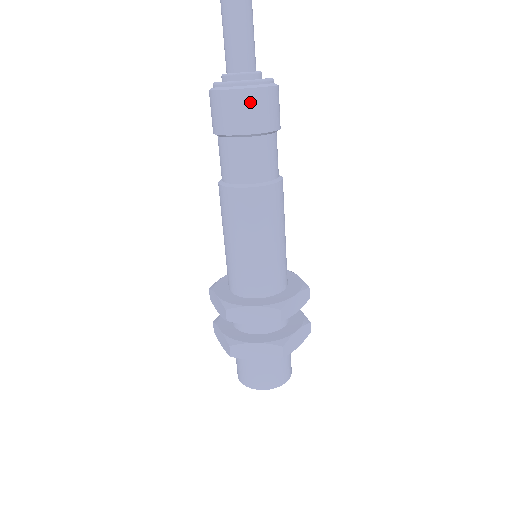
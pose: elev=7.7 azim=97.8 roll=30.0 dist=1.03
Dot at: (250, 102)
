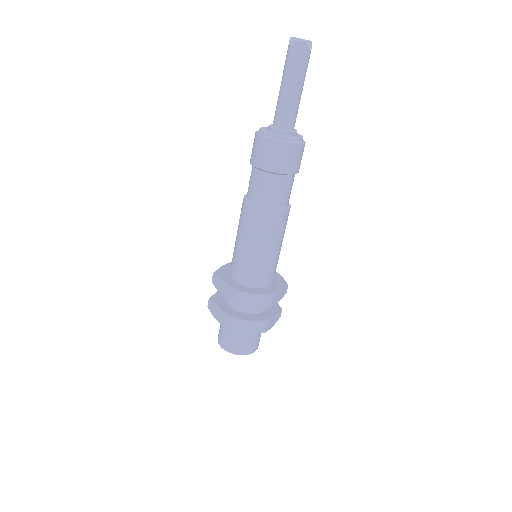
Dot at: (288, 152)
